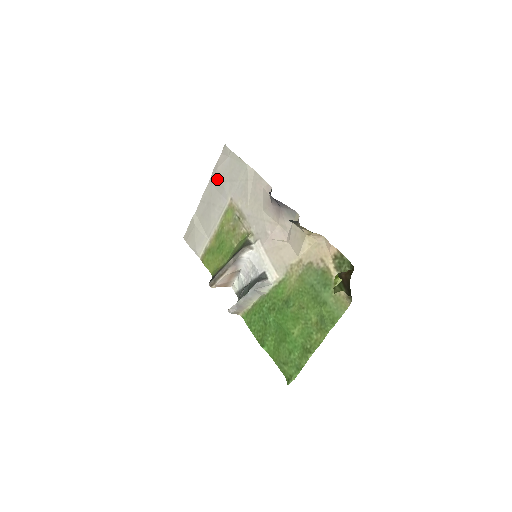
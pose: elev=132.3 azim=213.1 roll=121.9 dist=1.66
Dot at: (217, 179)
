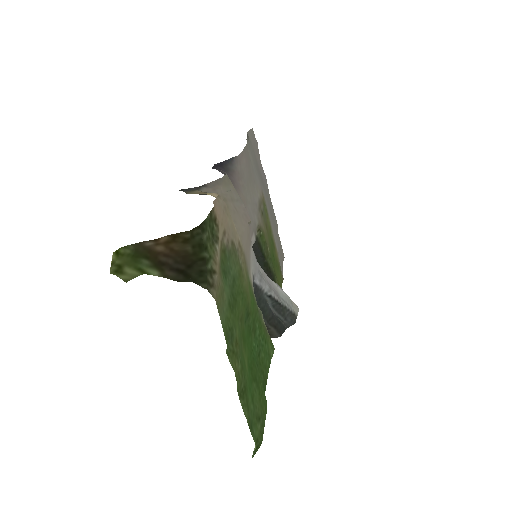
Dot at: (261, 174)
